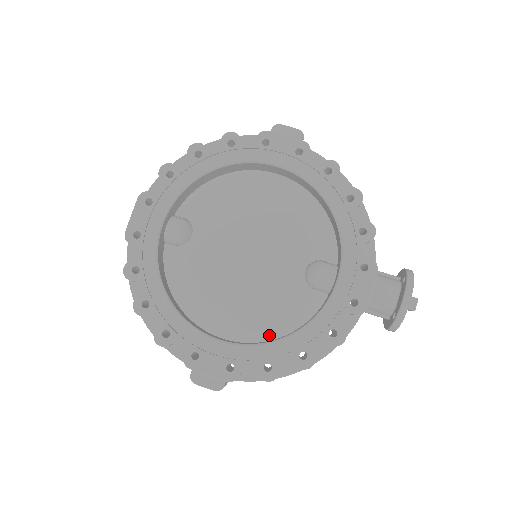
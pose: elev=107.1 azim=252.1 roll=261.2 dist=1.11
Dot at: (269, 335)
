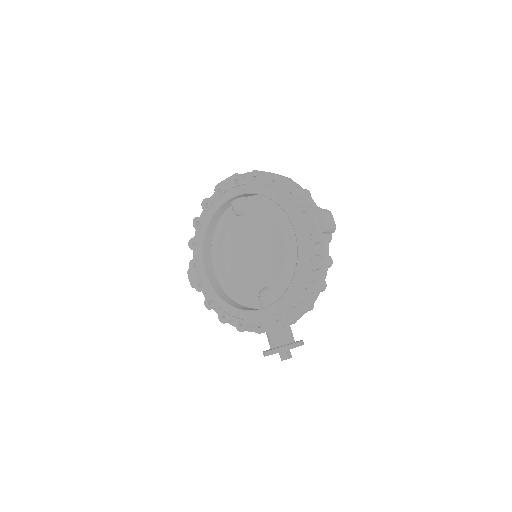
Dot at: (228, 292)
